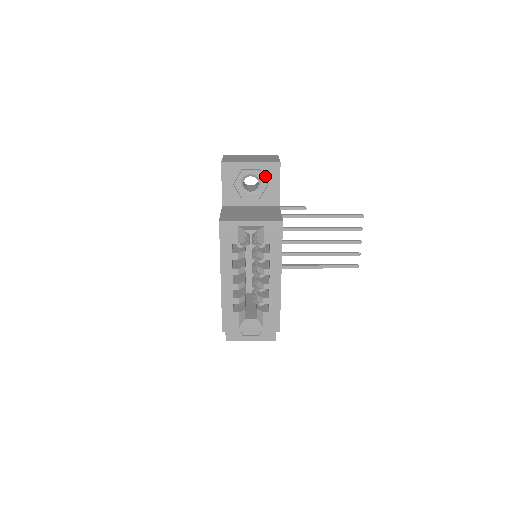
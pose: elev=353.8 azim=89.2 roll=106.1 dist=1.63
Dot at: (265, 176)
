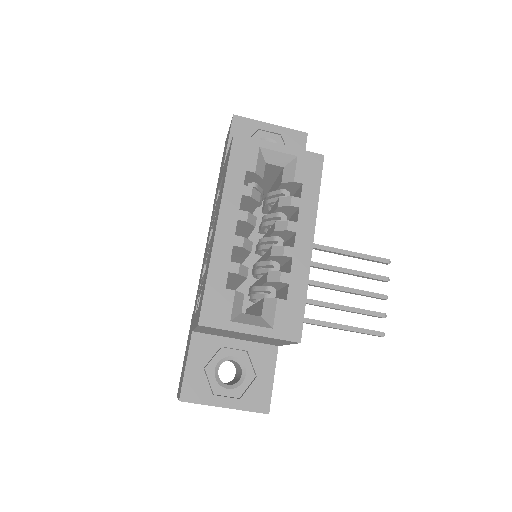
Dot at: (286, 144)
